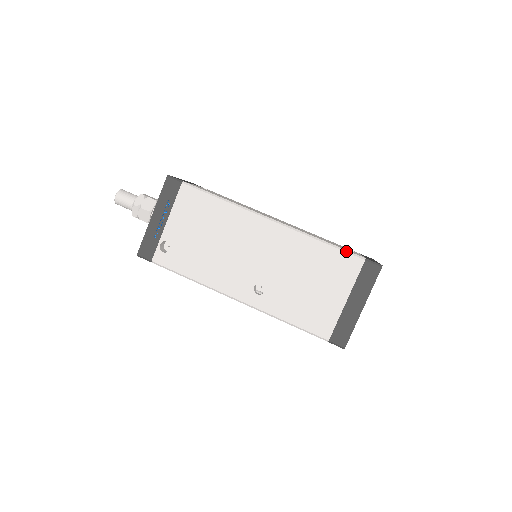
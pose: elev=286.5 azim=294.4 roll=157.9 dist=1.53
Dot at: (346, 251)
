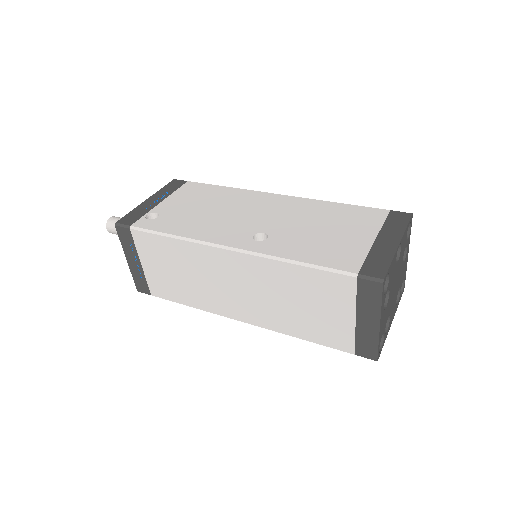
Dot at: (366, 207)
